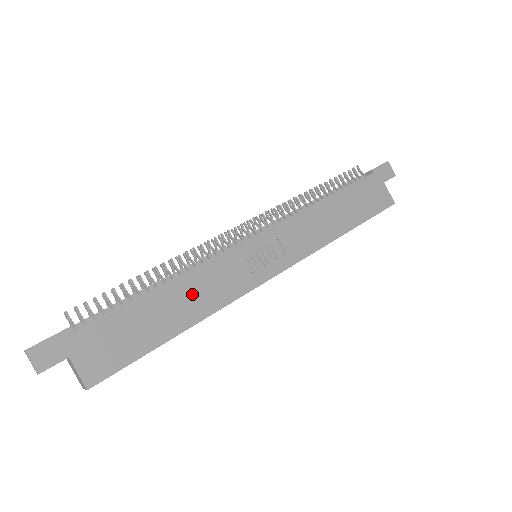
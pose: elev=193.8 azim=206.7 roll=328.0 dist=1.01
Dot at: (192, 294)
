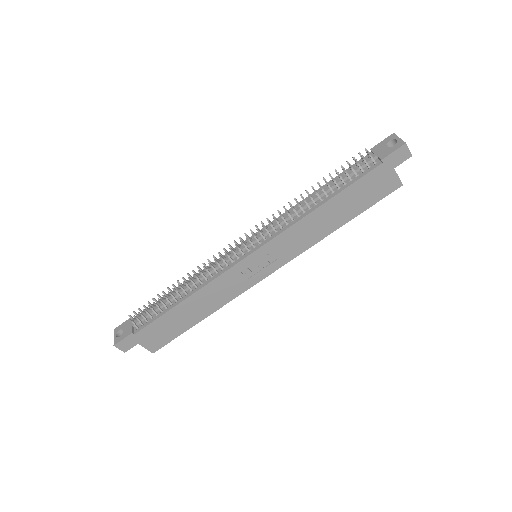
Dot at: (206, 300)
